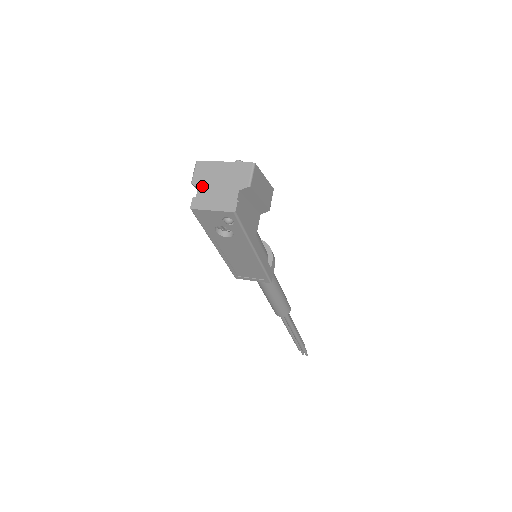
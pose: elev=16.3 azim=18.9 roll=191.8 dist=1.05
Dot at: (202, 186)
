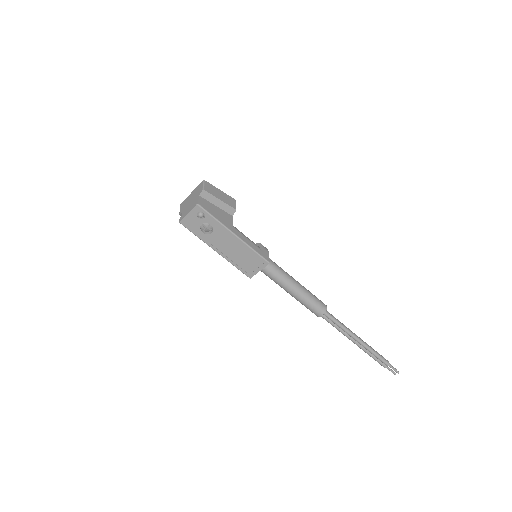
Dot at: (184, 210)
